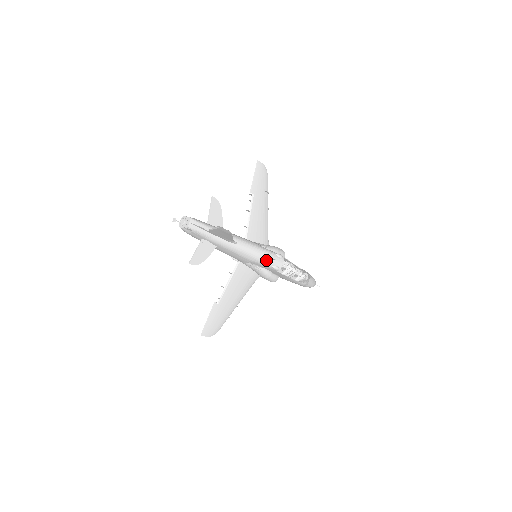
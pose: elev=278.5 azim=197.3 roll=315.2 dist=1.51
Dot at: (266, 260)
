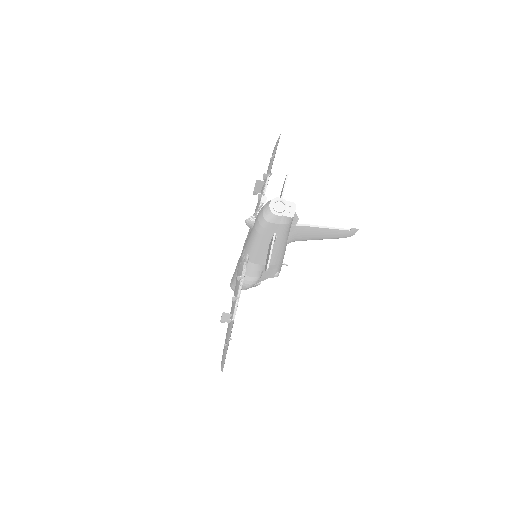
Dot at: (281, 265)
